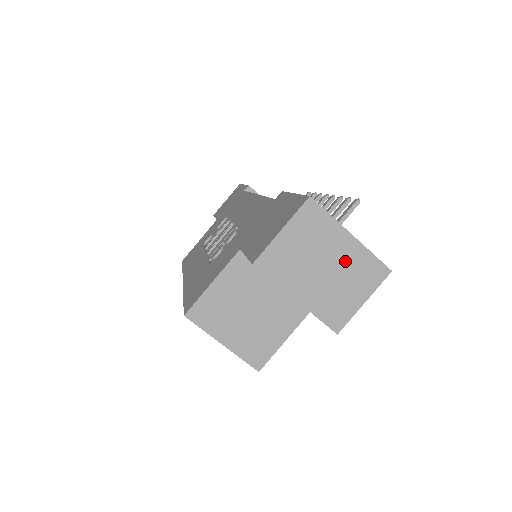
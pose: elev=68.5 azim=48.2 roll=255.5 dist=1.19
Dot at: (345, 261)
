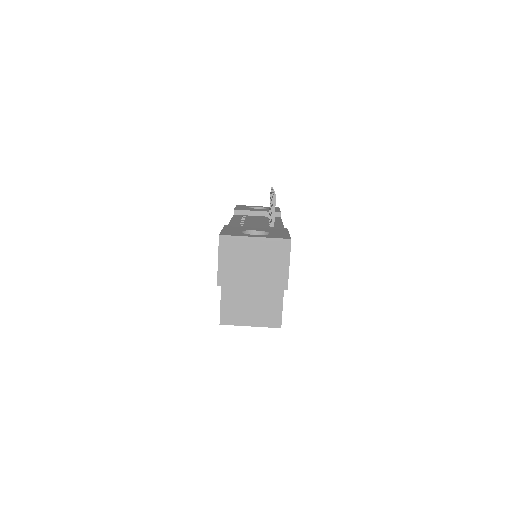
Dot at: (262, 252)
